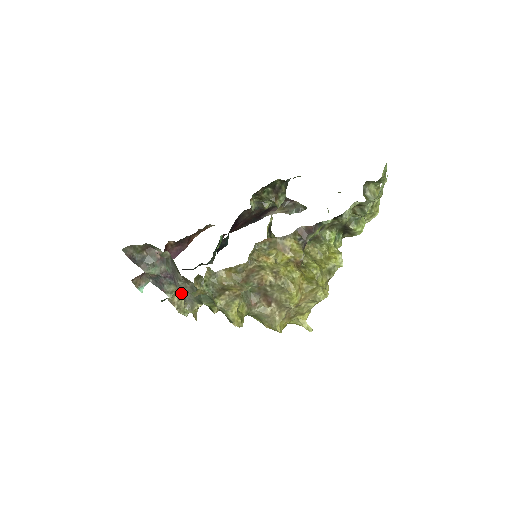
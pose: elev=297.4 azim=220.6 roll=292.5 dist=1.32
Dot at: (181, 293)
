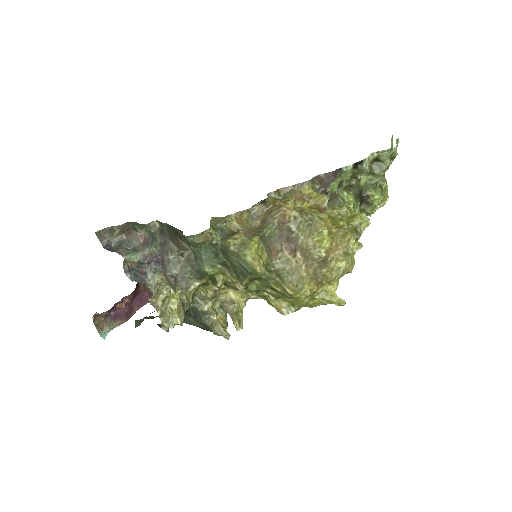
Dot at: (170, 278)
